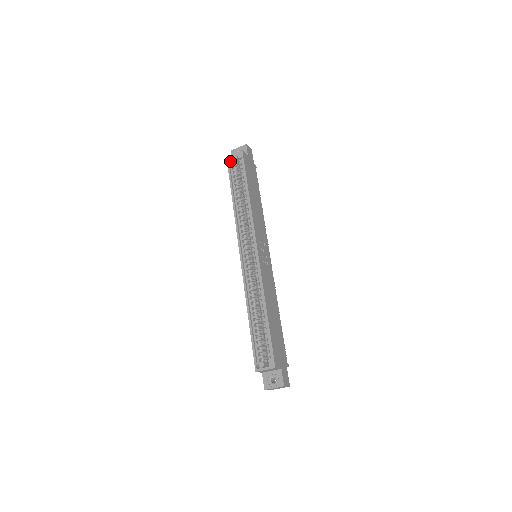
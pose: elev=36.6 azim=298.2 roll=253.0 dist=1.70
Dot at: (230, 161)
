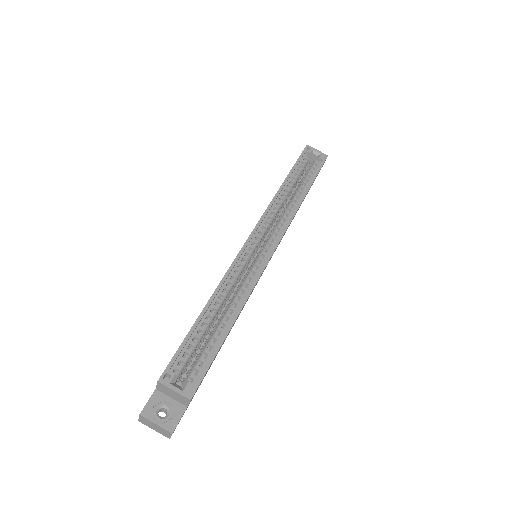
Dot at: (308, 151)
